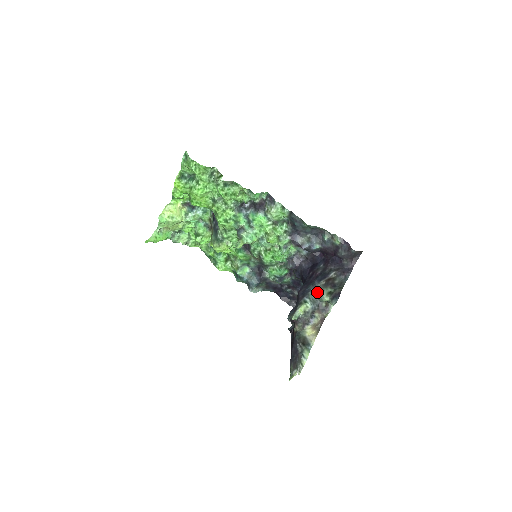
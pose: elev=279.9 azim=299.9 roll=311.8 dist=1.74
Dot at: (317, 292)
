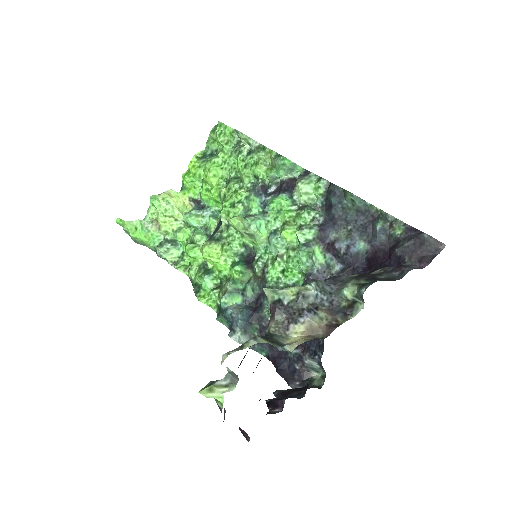
Dot at: (336, 283)
